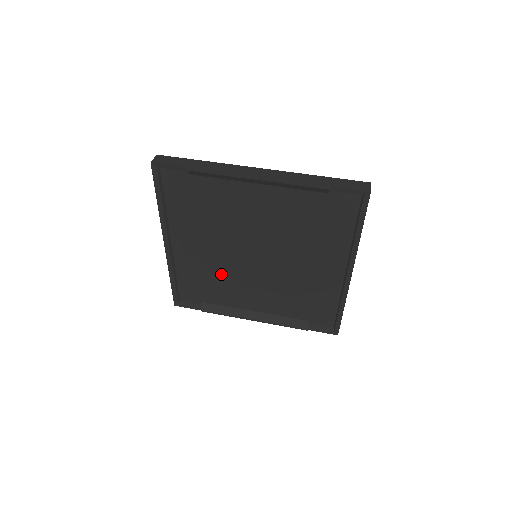
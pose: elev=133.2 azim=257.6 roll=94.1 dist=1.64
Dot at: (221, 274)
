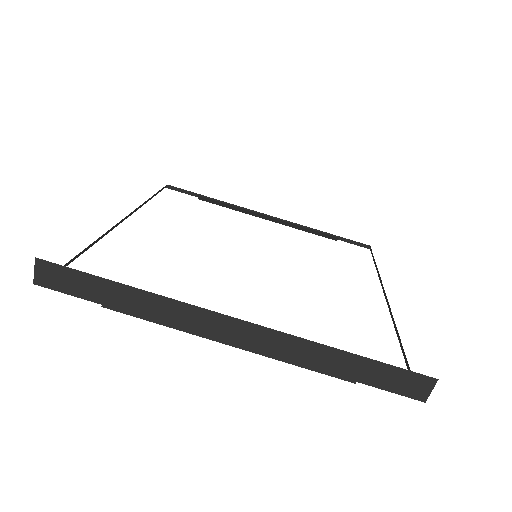
Dot at: occluded
